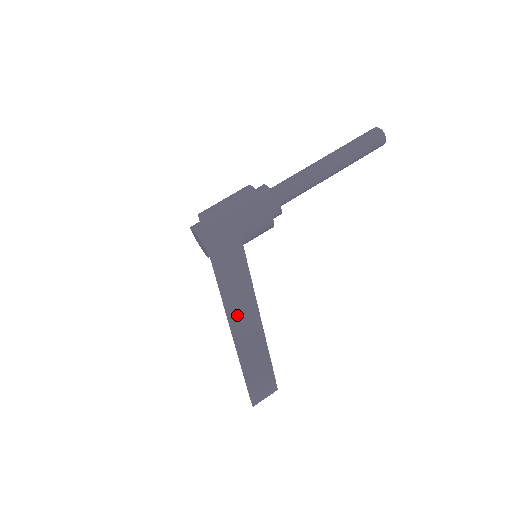
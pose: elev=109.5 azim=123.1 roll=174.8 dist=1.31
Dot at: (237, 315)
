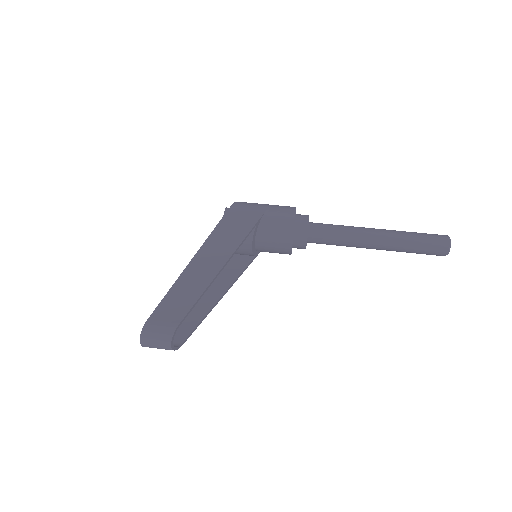
Dot at: (195, 270)
